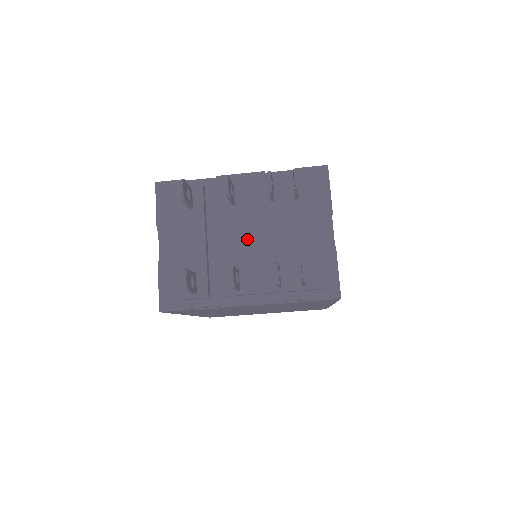
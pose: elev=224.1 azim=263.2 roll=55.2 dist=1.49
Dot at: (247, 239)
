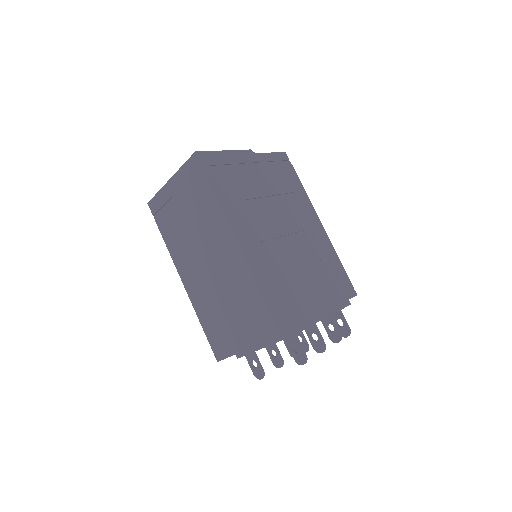
Dot at: occluded
